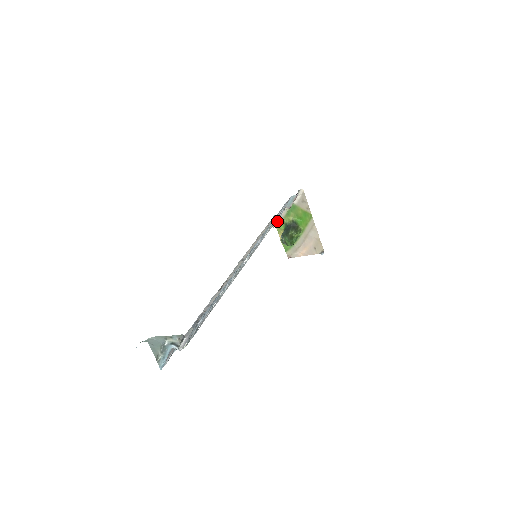
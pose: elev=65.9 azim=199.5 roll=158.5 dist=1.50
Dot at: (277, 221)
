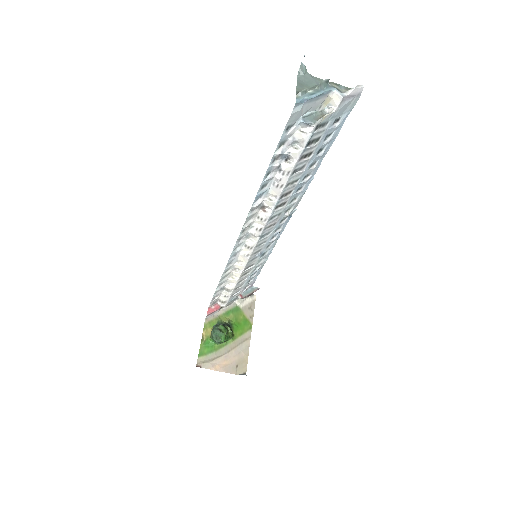
Dot at: (211, 314)
